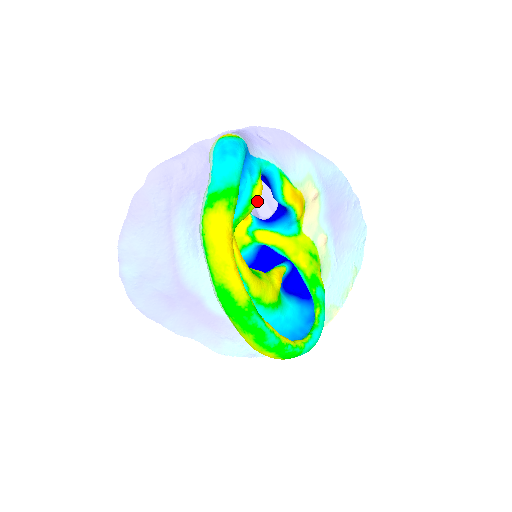
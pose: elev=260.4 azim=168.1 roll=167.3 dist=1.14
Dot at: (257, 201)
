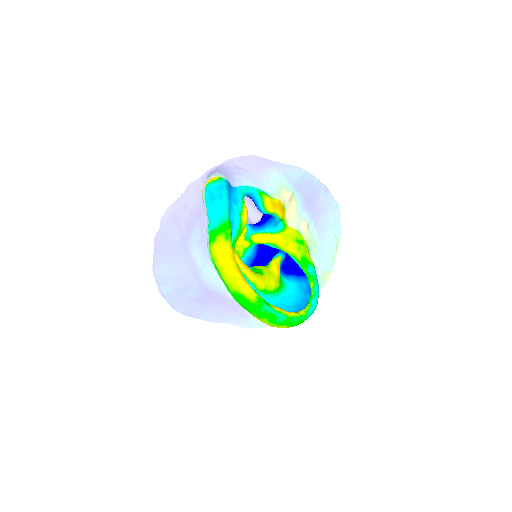
Dot at: (246, 223)
